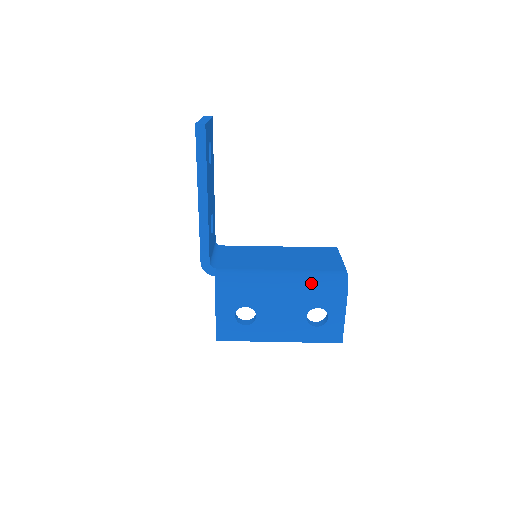
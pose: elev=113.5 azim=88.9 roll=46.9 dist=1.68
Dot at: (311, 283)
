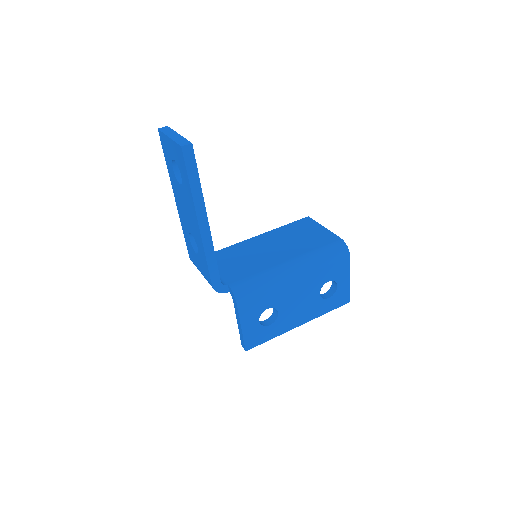
Dot at: (319, 263)
